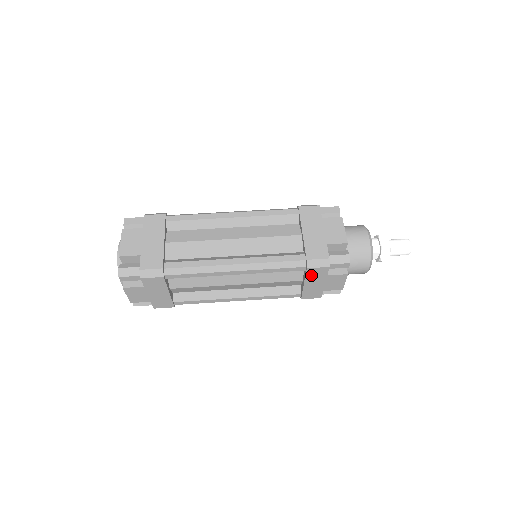
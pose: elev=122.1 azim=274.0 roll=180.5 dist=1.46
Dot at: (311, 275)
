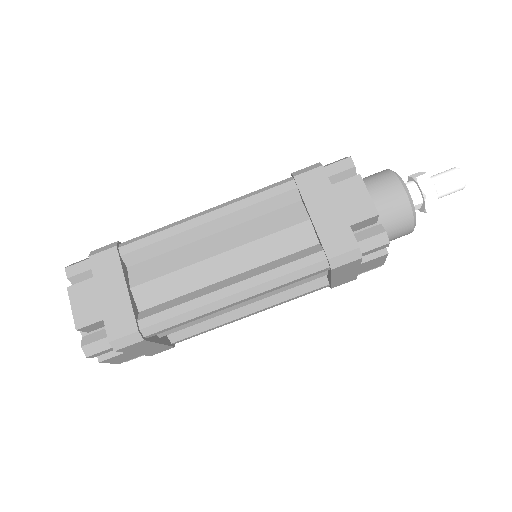
Dot at: (338, 271)
